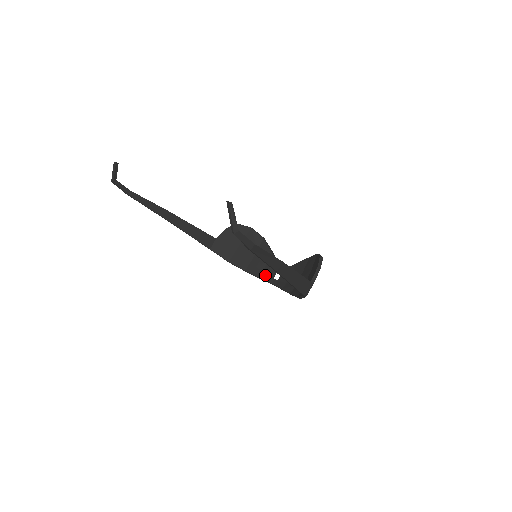
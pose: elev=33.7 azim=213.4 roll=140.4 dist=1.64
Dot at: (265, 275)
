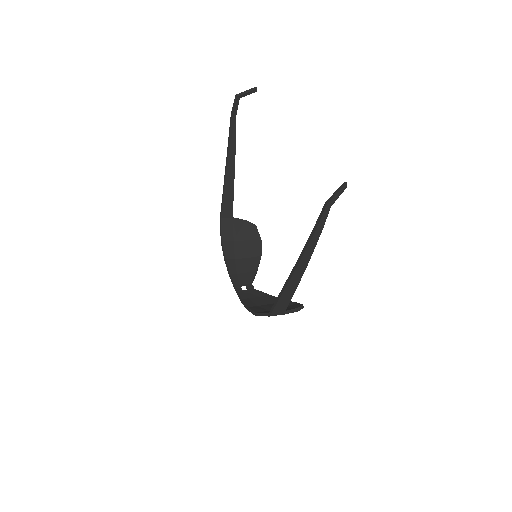
Dot at: (237, 278)
